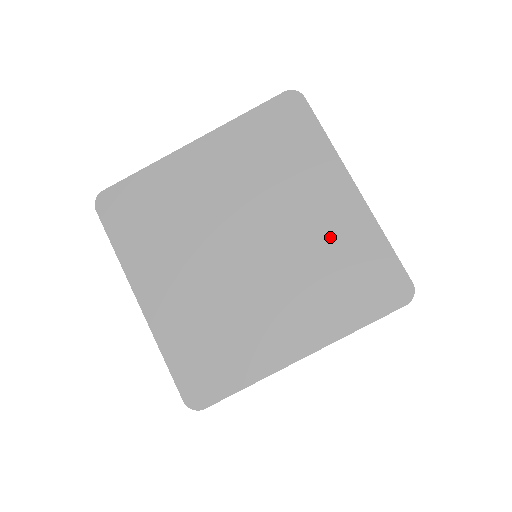
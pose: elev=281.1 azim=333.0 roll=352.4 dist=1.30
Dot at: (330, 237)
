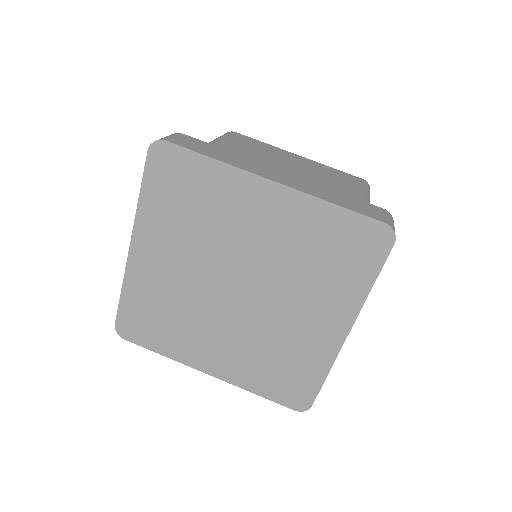
Dot at: (290, 238)
